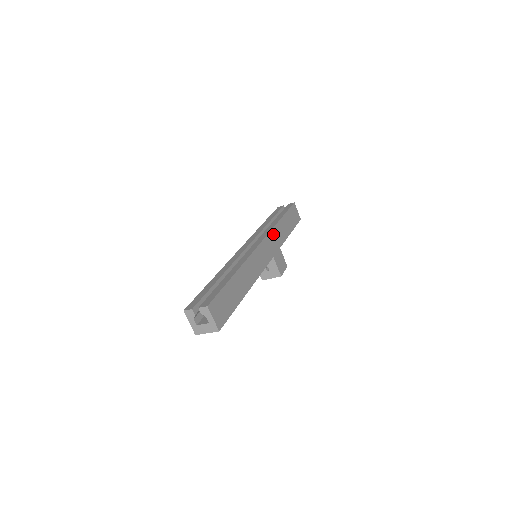
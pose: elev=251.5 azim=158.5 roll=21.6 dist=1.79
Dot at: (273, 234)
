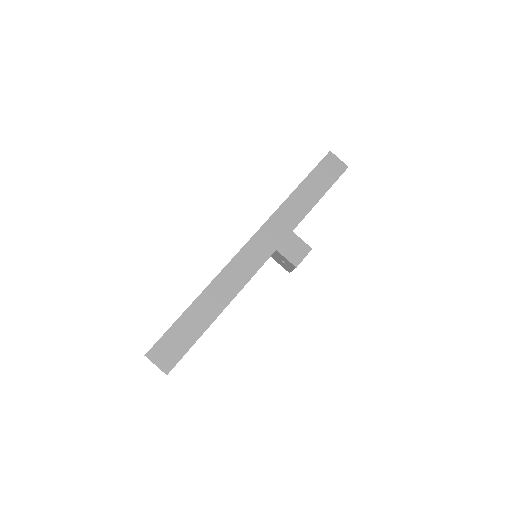
Dot at: (275, 220)
